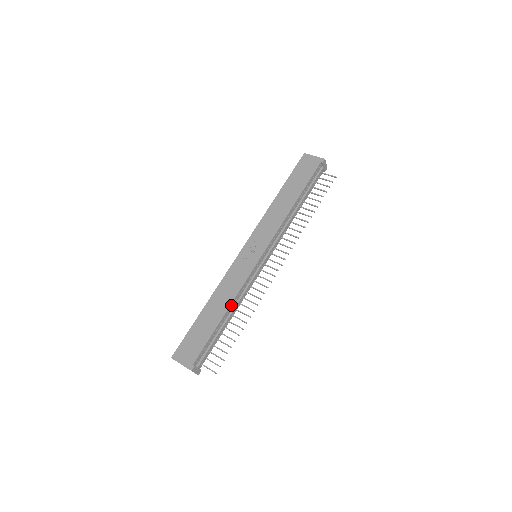
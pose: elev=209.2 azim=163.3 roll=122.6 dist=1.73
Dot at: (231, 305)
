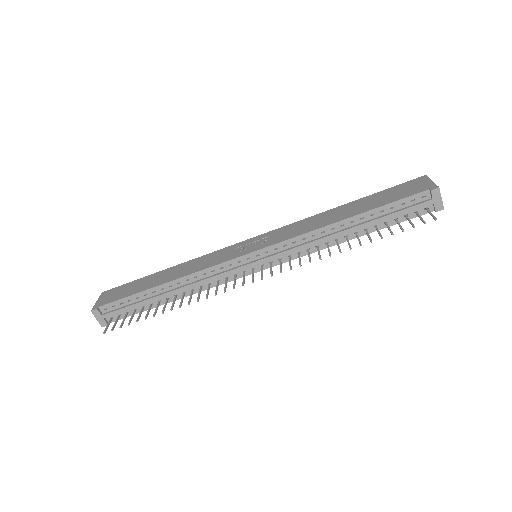
Dot at: (177, 281)
